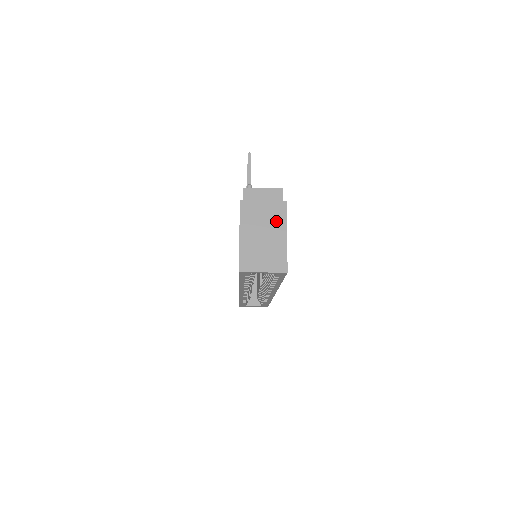
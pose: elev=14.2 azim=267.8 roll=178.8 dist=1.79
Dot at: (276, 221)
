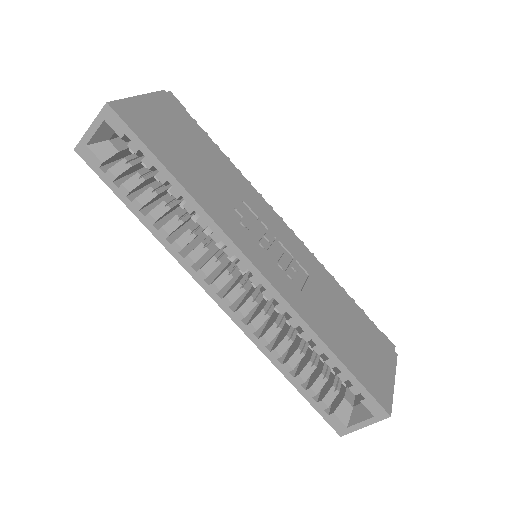
Dot at: occluded
